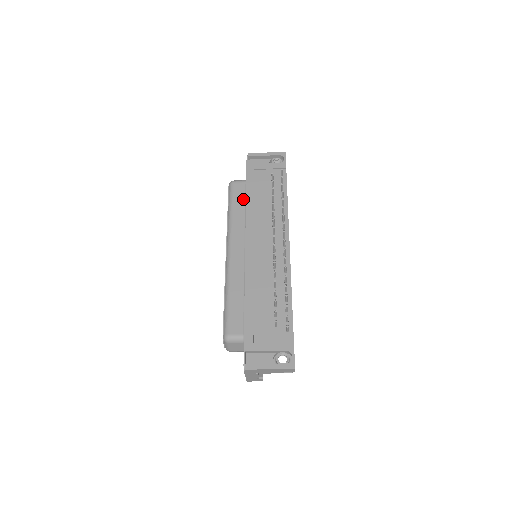
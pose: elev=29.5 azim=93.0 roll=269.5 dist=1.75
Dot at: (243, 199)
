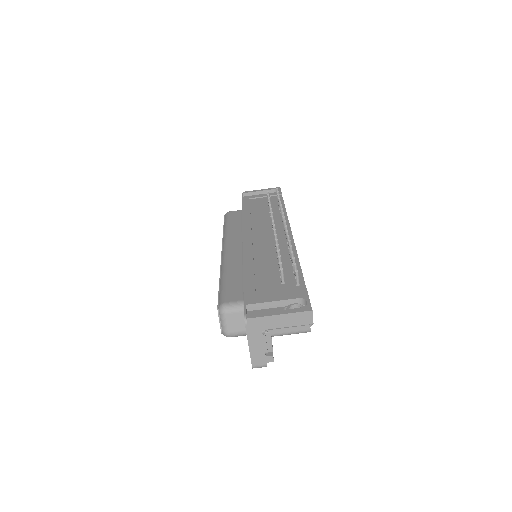
Dot at: (239, 219)
